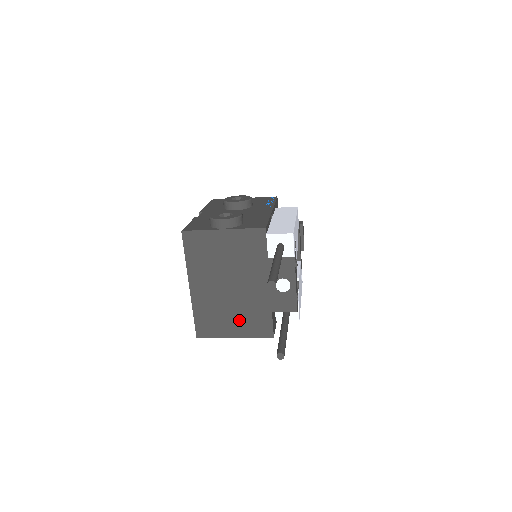
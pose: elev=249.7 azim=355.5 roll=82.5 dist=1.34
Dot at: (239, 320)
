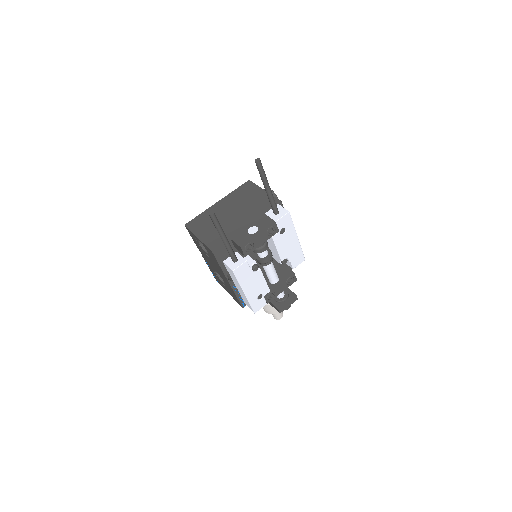
Dot at: (212, 231)
